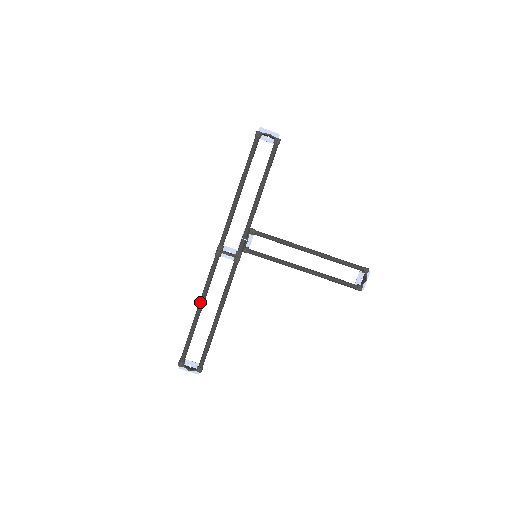
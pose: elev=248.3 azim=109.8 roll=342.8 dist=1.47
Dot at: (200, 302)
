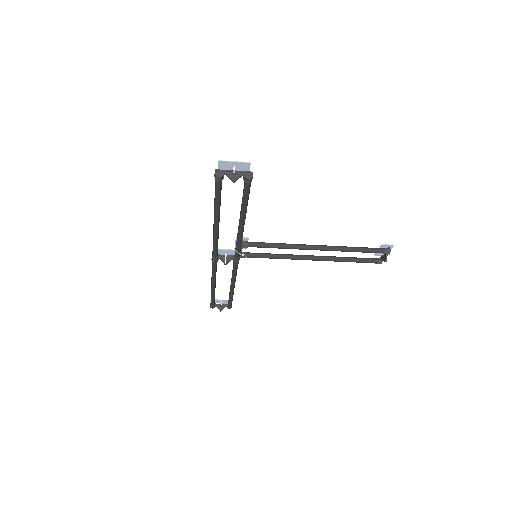
Dot at: (212, 284)
